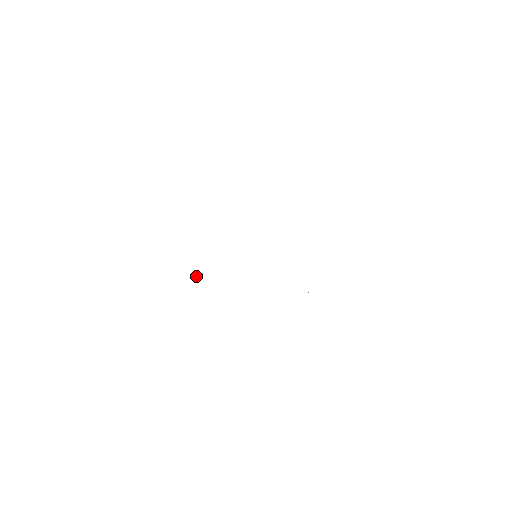
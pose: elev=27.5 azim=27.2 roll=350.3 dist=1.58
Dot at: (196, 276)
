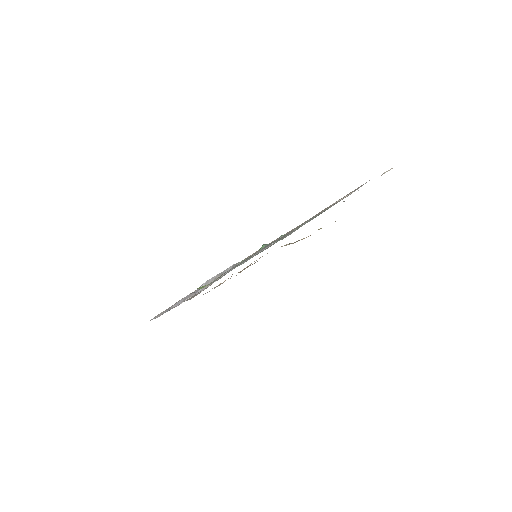
Dot at: (204, 286)
